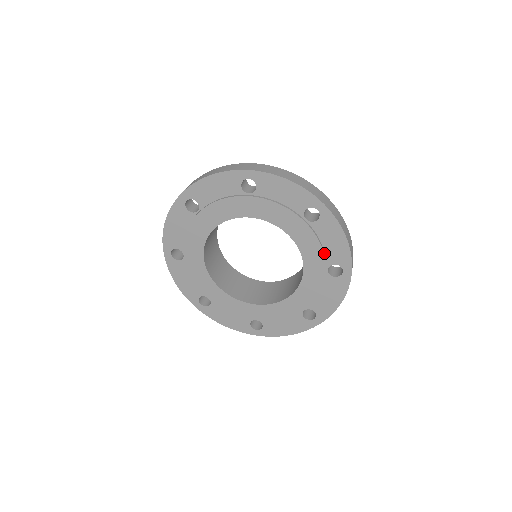
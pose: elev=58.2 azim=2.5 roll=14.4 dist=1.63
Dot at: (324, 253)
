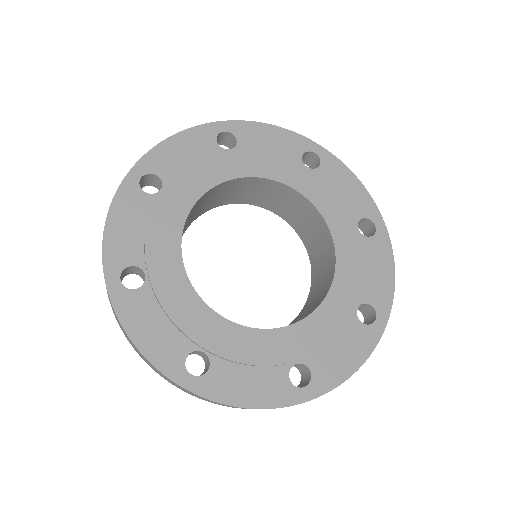
Dot at: (282, 157)
